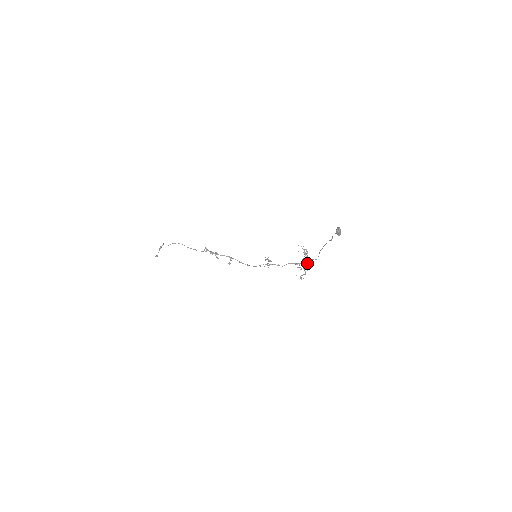
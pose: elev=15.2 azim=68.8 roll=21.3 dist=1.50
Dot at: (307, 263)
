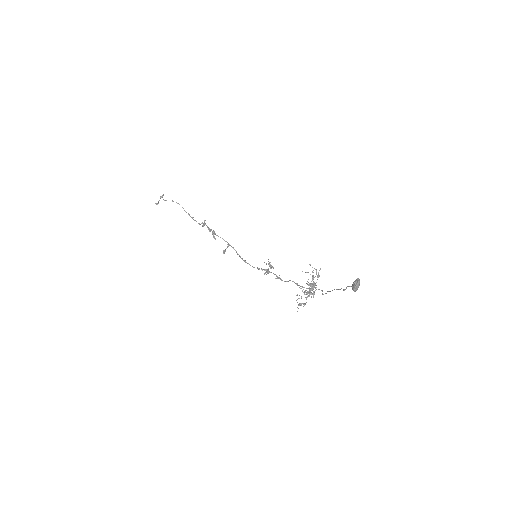
Dot at: (311, 292)
